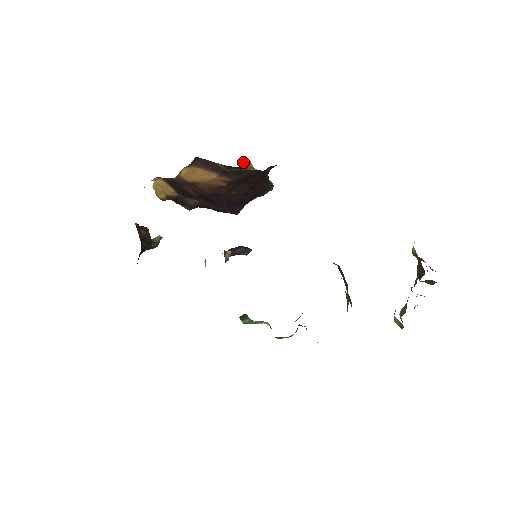
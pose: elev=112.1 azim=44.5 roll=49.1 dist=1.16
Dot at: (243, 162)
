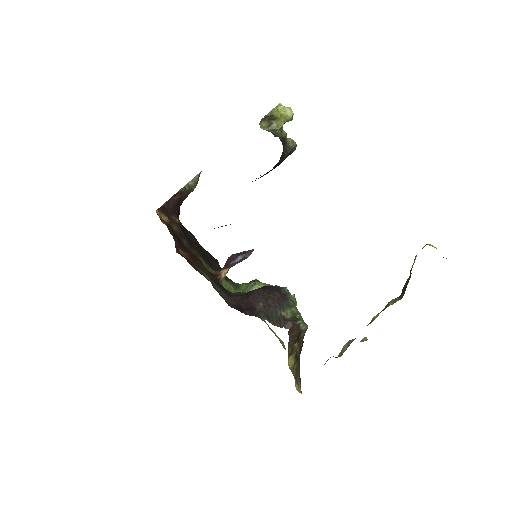
Dot at: (263, 118)
